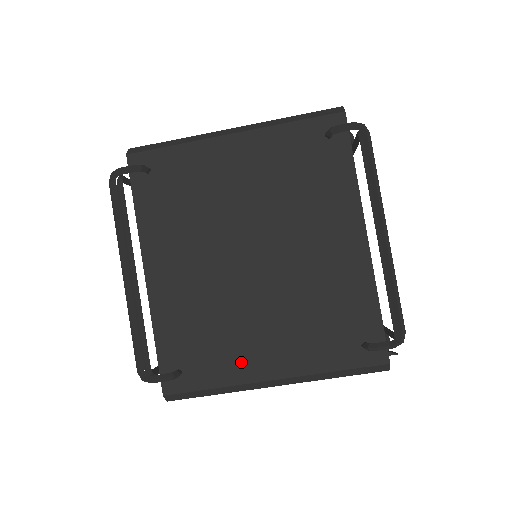
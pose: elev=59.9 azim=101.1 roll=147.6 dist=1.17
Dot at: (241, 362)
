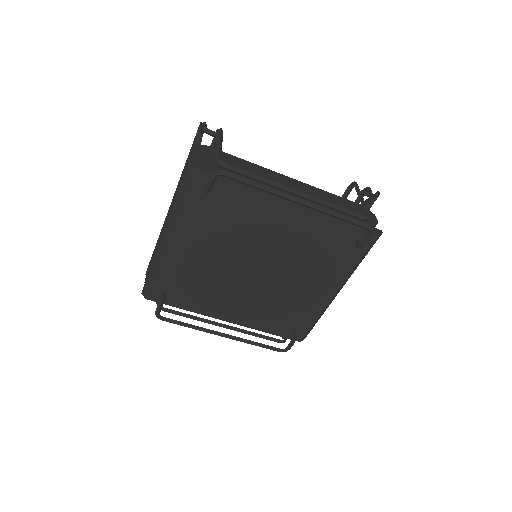
Dot at: (313, 303)
